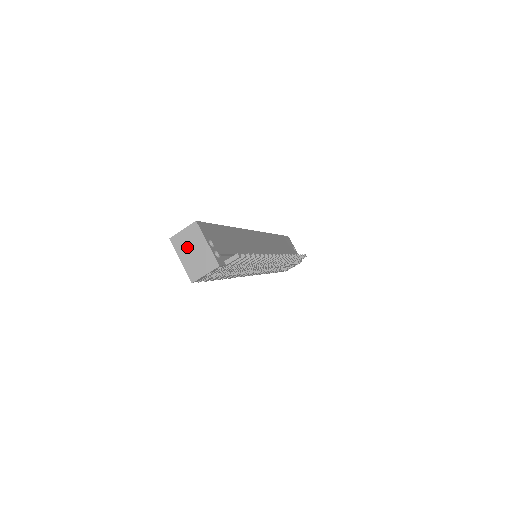
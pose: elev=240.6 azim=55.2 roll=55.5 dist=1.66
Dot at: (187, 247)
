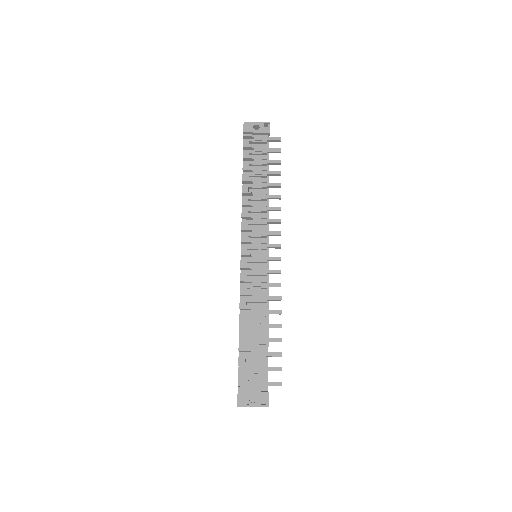
Dot at: occluded
